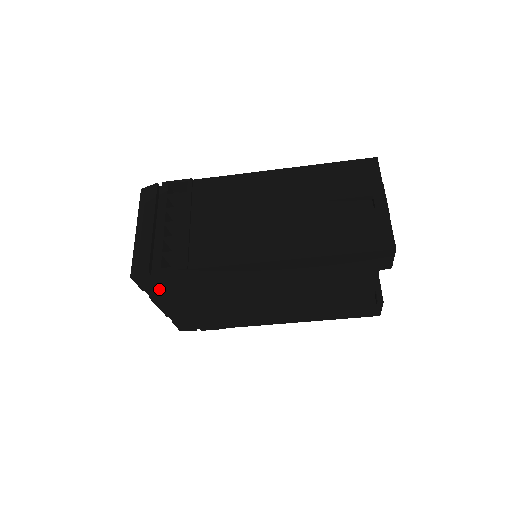
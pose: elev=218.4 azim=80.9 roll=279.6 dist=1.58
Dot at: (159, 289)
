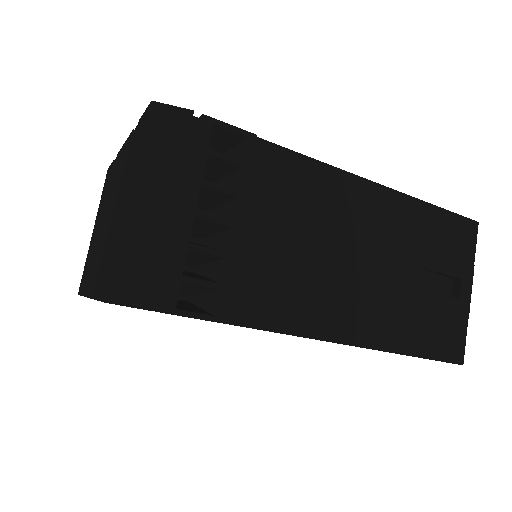
Dot at: occluded
